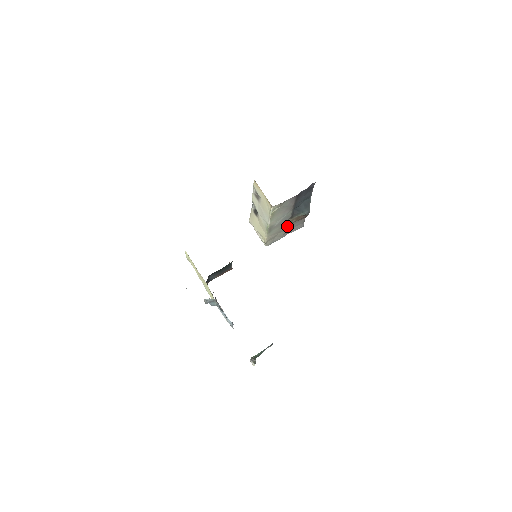
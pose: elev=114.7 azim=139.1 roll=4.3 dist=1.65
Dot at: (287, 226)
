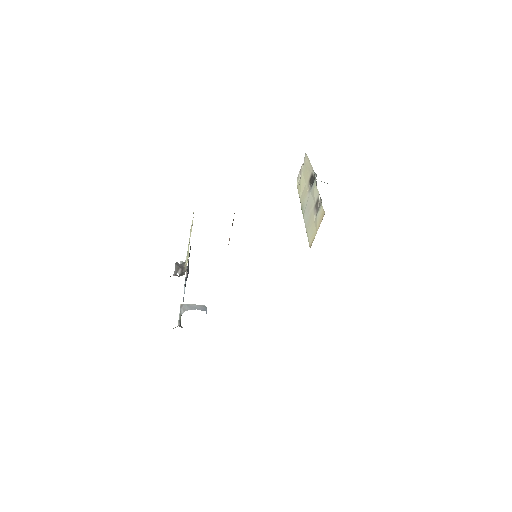
Dot at: occluded
